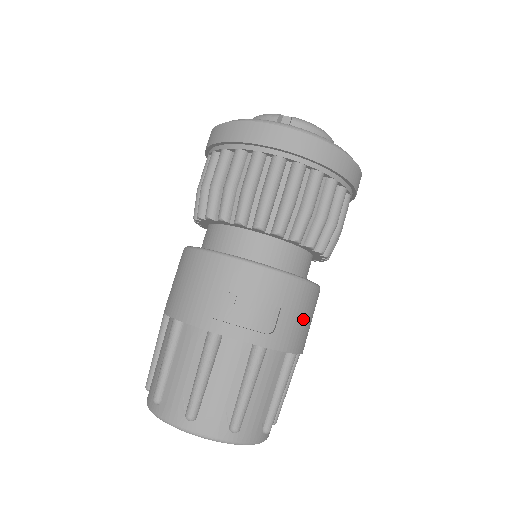
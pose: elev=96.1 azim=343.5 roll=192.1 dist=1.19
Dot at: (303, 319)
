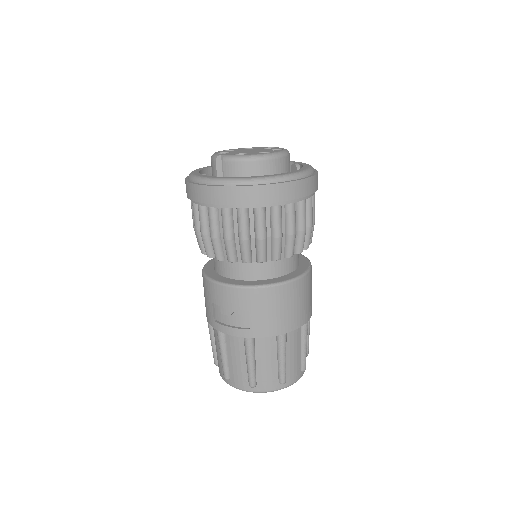
Dot at: (278, 311)
